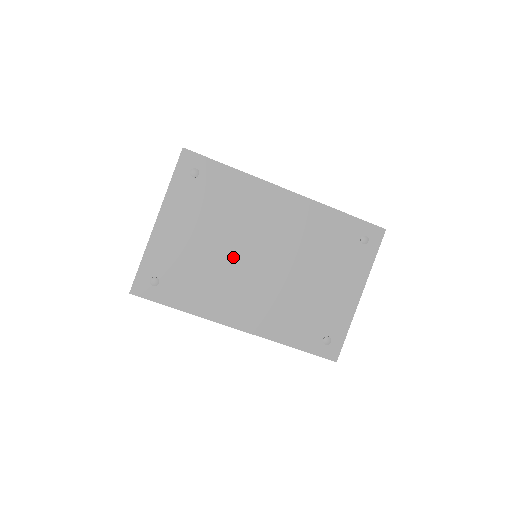
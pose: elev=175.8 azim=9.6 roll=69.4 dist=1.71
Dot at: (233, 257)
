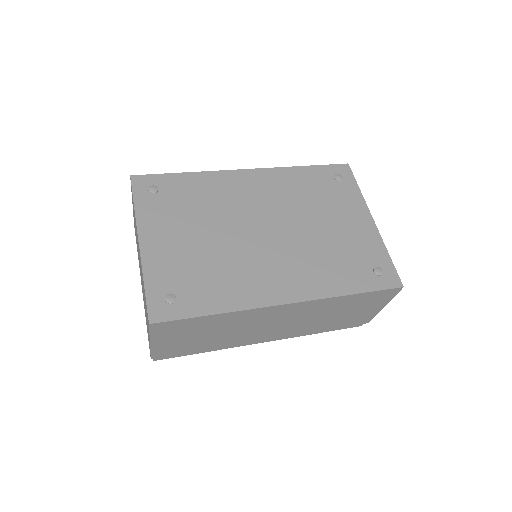
Dot at: (235, 241)
